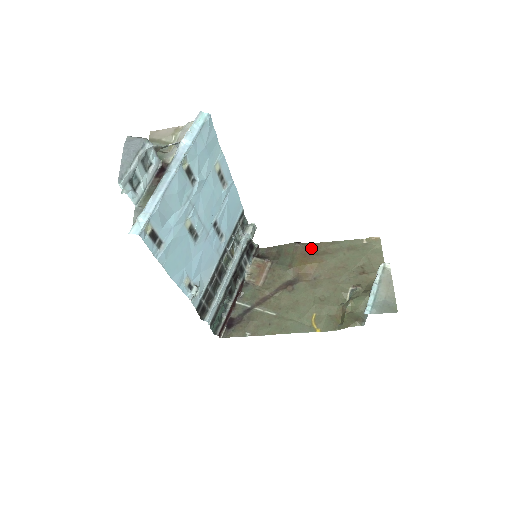
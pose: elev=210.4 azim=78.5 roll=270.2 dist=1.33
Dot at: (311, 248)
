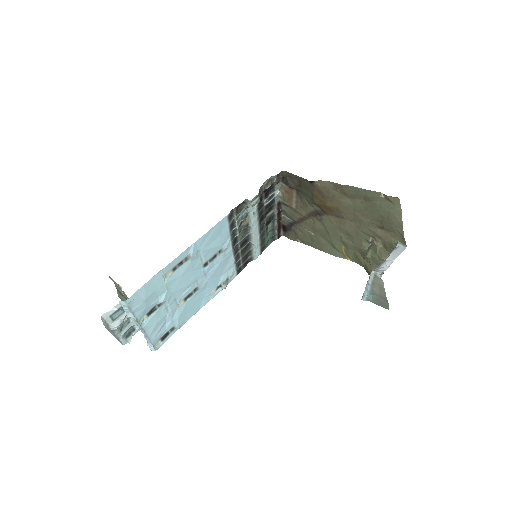
Dot at: (327, 189)
